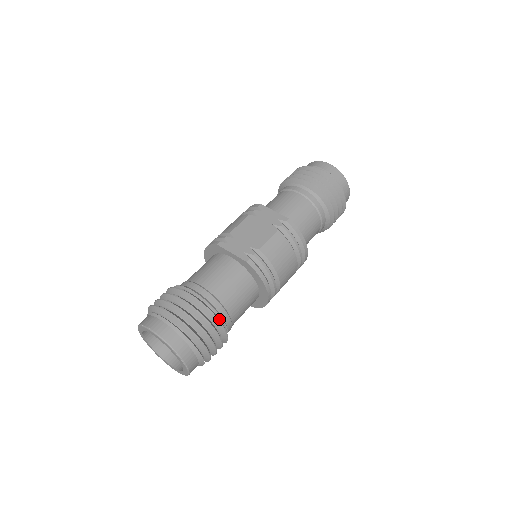
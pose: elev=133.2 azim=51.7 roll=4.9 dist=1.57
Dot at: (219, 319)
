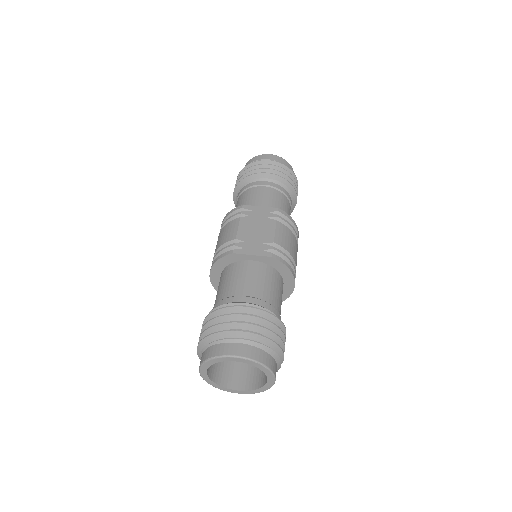
Dot at: (277, 319)
